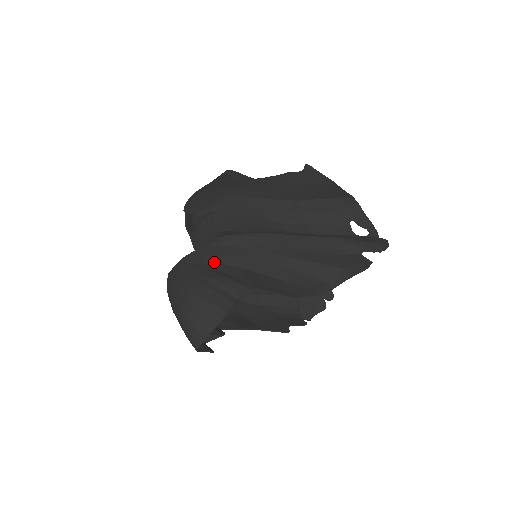
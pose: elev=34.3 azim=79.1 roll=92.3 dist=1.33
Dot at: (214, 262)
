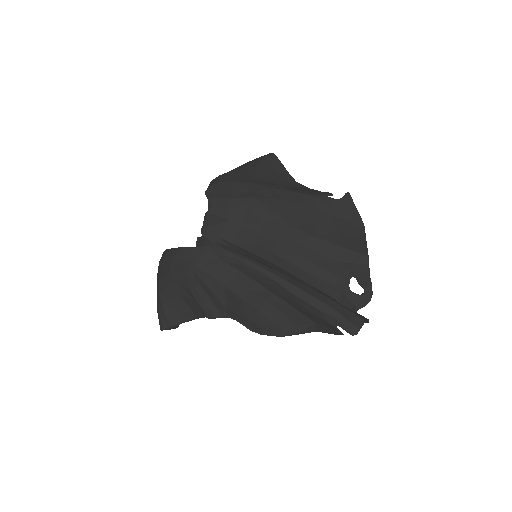
Dot at: (205, 270)
